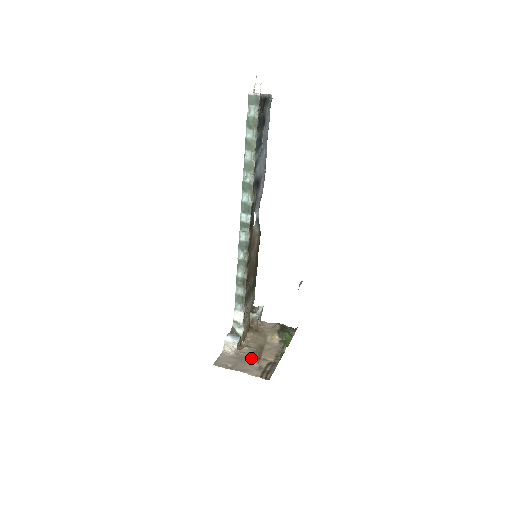
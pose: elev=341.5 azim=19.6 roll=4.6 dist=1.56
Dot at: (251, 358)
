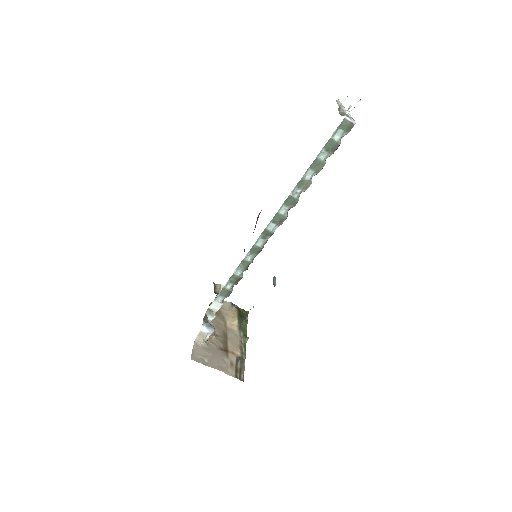
Dot at: (221, 351)
